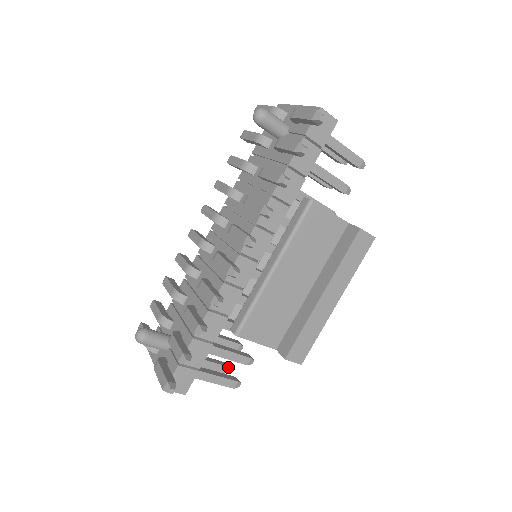
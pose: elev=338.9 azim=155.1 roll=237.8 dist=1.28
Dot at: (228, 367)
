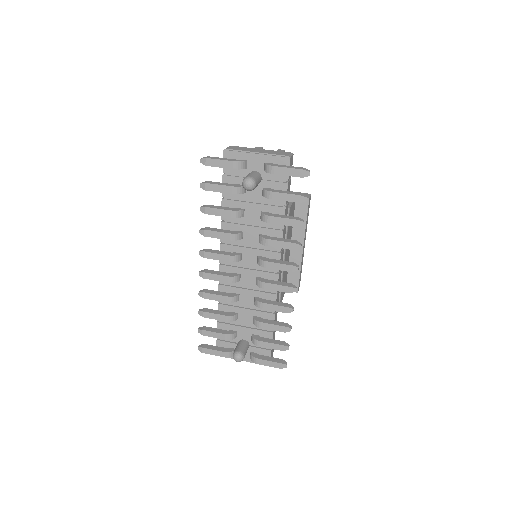
Dot at: occluded
